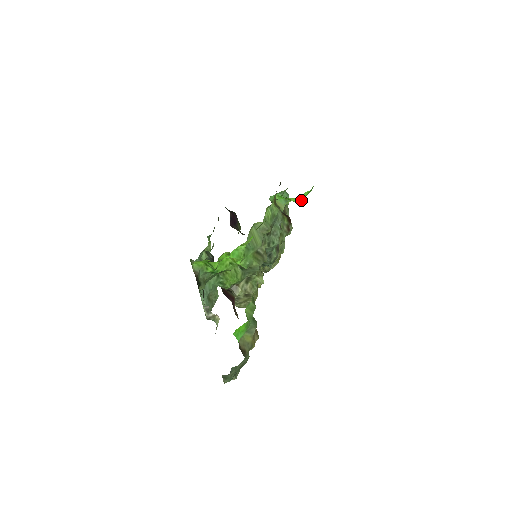
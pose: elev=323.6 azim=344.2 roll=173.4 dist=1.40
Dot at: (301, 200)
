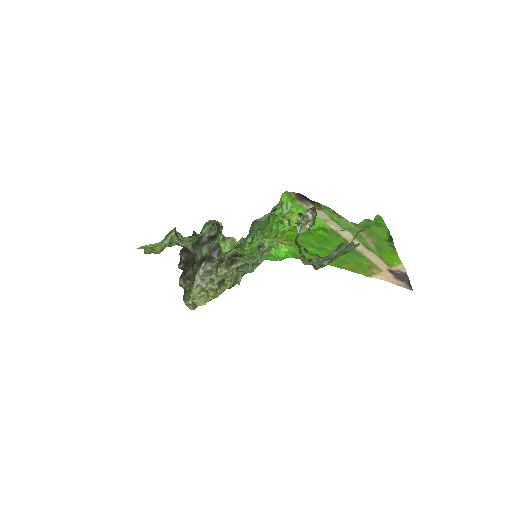
Dot at: (284, 256)
